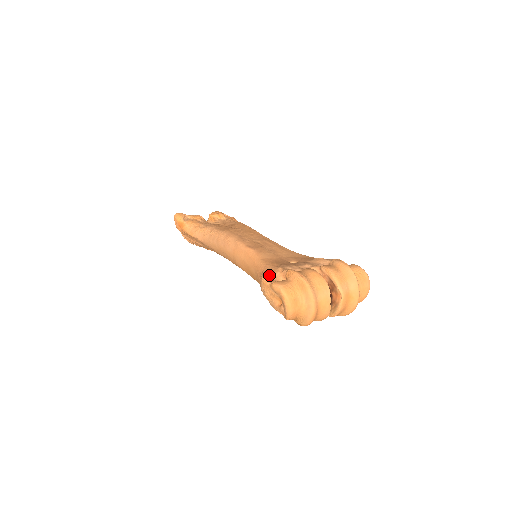
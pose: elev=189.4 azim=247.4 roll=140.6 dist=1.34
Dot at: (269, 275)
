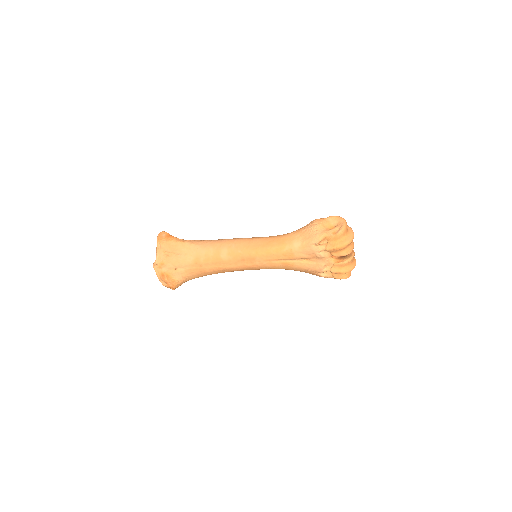
Dot at: occluded
